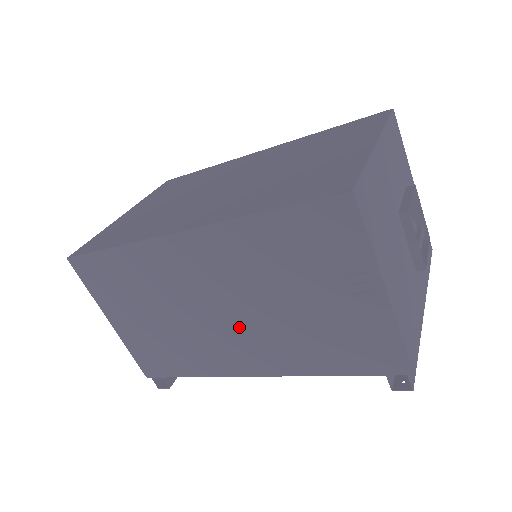
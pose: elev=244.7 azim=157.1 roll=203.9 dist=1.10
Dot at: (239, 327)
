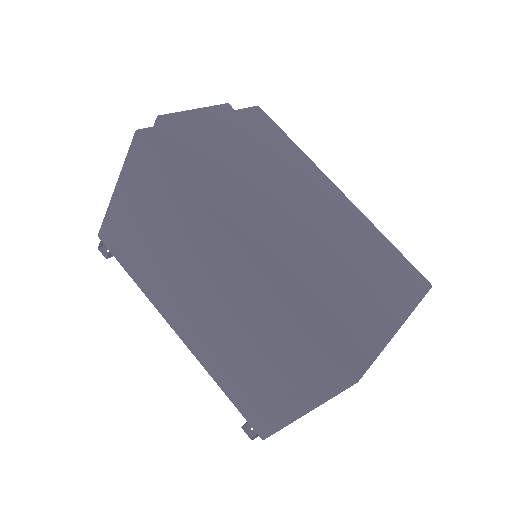
Dot at: (202, 313)
